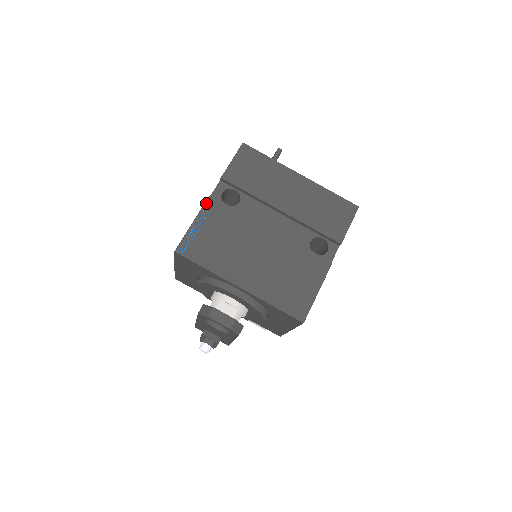
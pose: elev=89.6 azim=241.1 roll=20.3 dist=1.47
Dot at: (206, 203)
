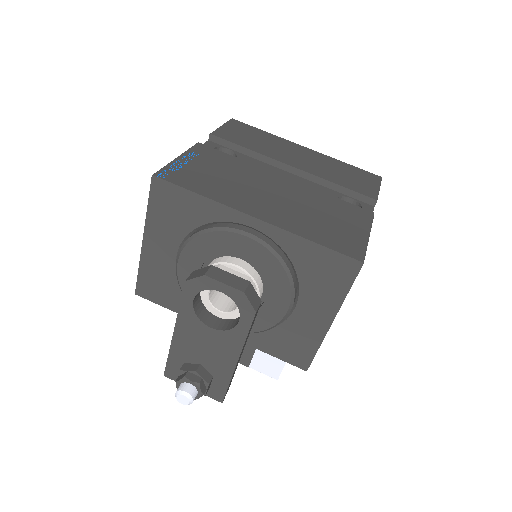
Dot at: (194, 146)
